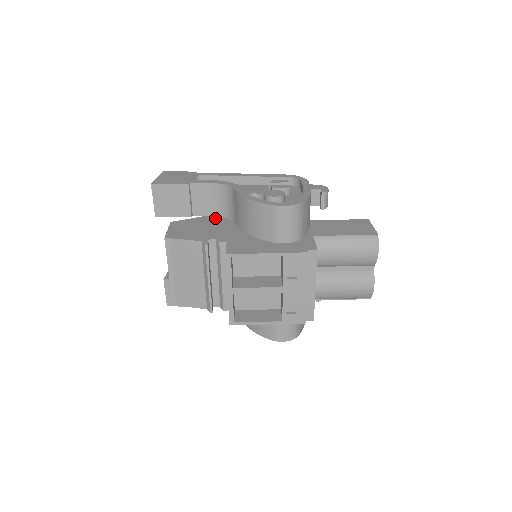
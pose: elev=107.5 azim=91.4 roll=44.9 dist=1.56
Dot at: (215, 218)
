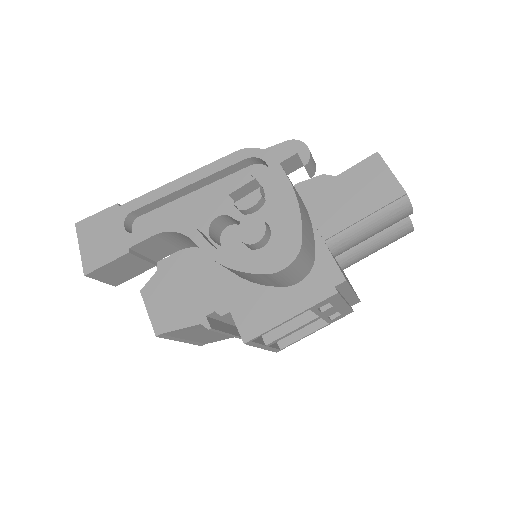
Dot at: (185, 255)
